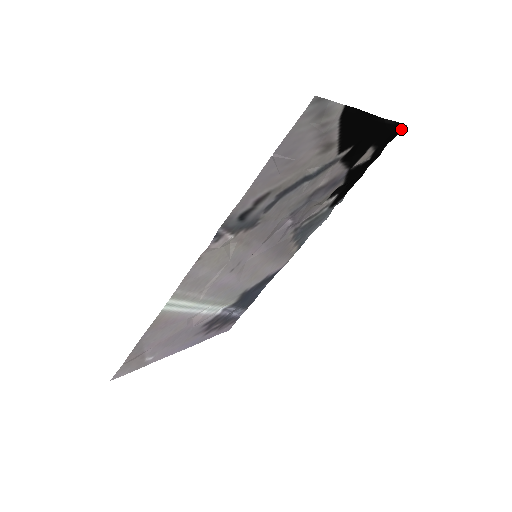
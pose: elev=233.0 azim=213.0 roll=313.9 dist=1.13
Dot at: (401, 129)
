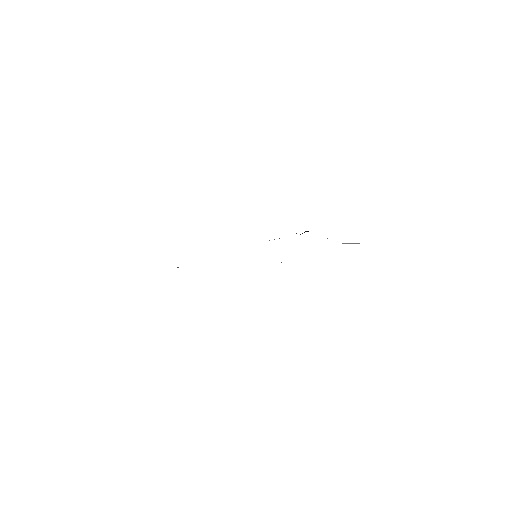
Dot at: occluded
